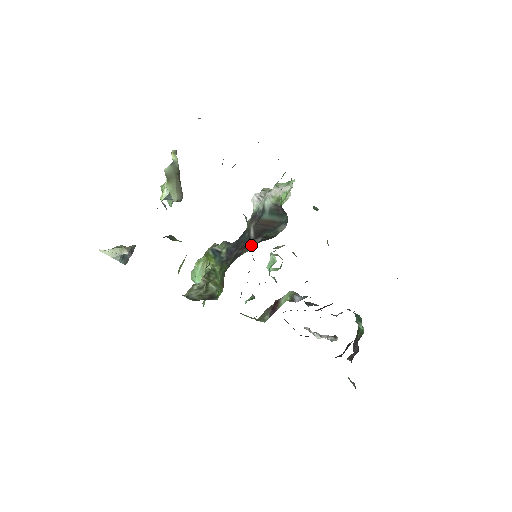
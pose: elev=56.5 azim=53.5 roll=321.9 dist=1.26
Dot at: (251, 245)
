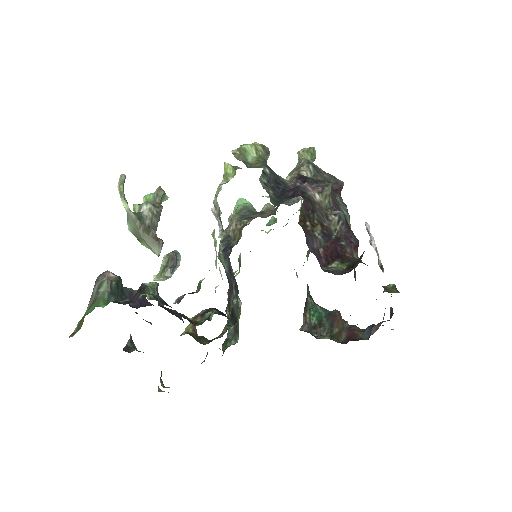
Dot at: (233, 296)
